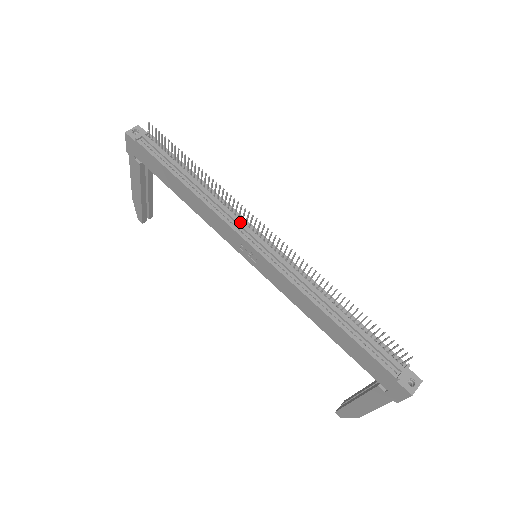
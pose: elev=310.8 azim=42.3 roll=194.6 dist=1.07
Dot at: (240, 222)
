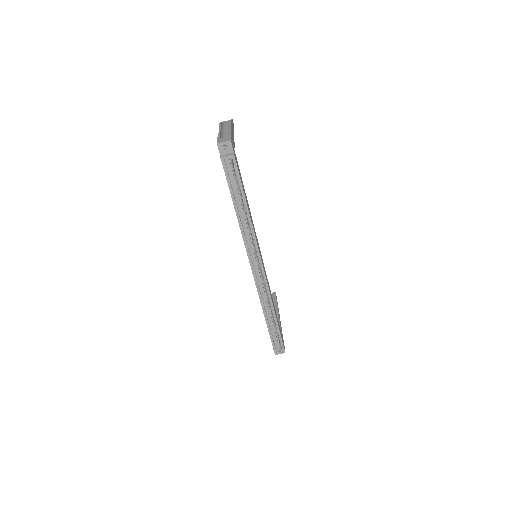
Dot at: (253, 250)
